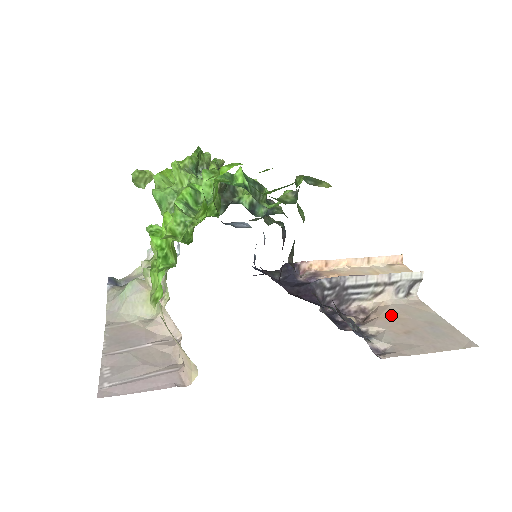
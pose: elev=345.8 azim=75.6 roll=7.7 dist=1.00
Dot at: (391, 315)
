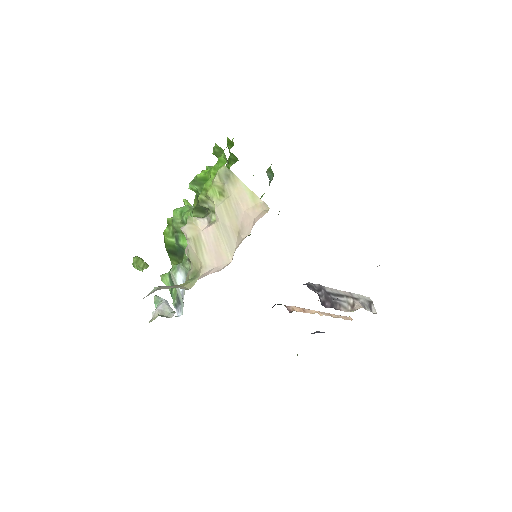
Dot at: occluded
